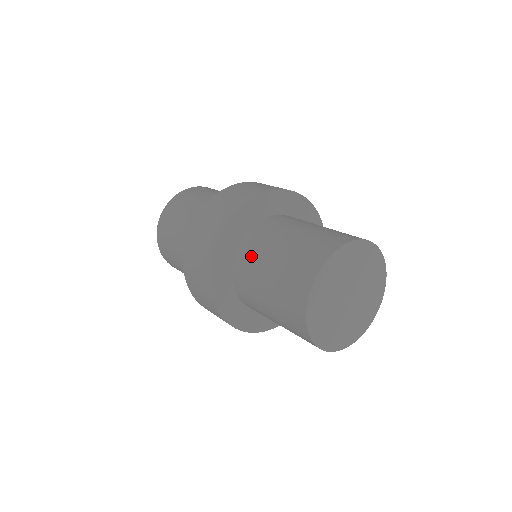
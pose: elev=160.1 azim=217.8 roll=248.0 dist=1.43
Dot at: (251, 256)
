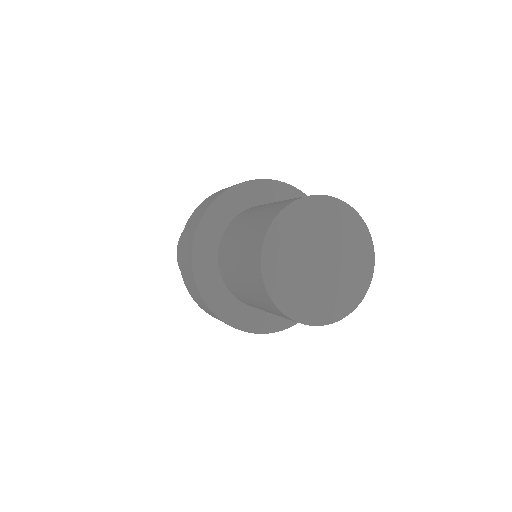
Dot at: (233, 228)
